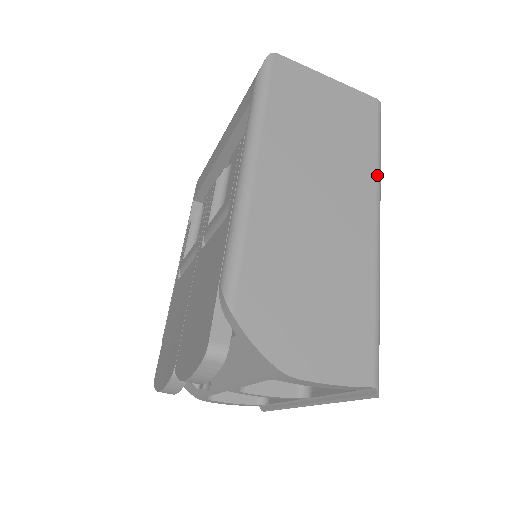
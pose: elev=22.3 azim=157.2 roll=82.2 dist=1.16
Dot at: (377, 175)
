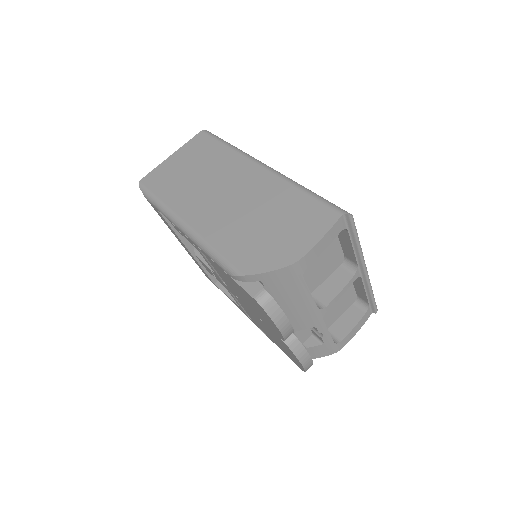
Dot at: (238, 152)
